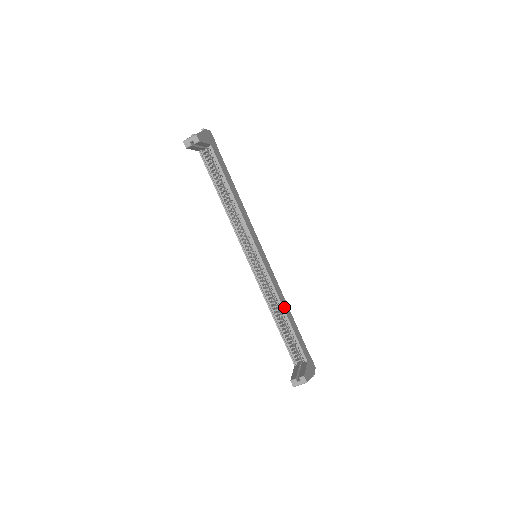
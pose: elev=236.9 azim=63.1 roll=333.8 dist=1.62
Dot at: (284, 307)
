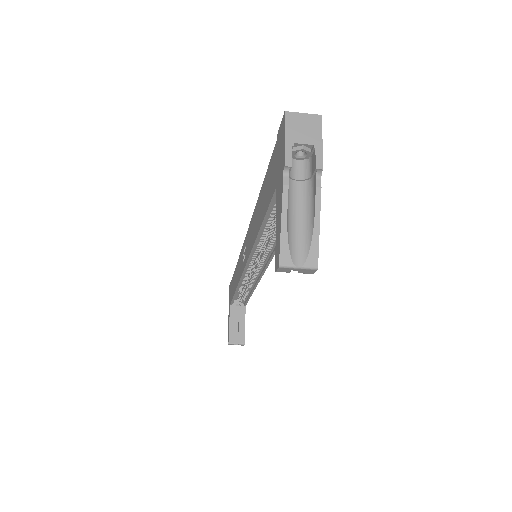
Dot at: occluded
